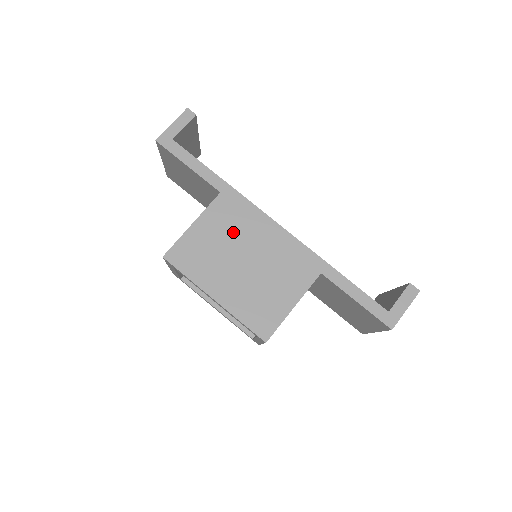
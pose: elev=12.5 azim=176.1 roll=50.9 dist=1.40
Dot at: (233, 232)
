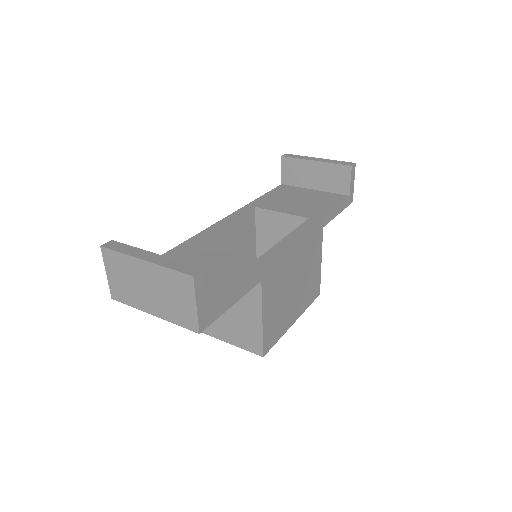
Dot at: (282, 285)
